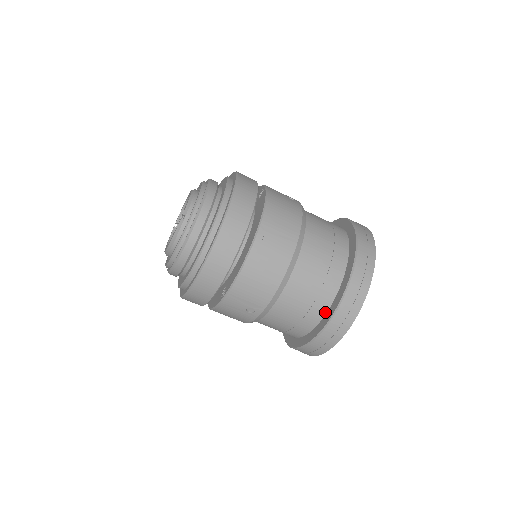
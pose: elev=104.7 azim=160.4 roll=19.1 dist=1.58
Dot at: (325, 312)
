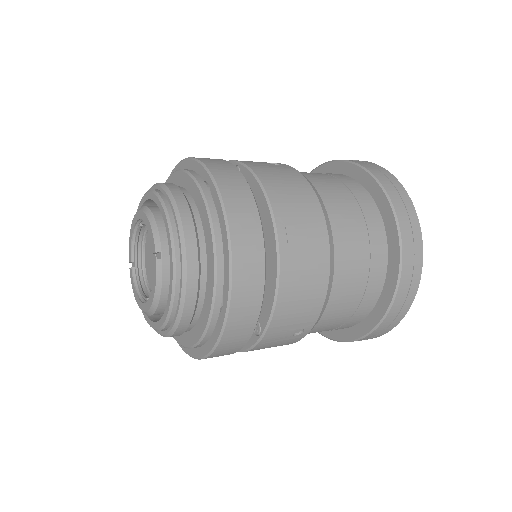
Dot at: (381, 288)
